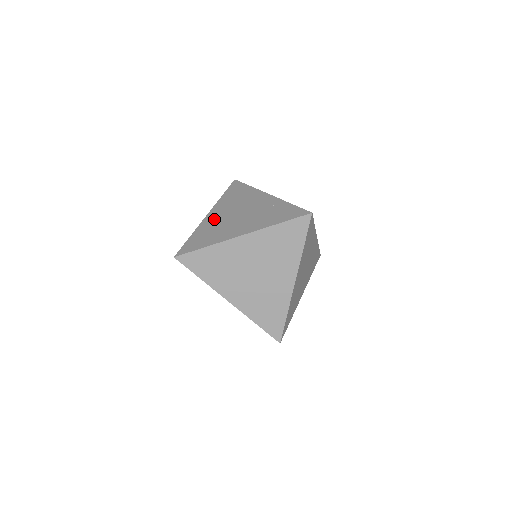
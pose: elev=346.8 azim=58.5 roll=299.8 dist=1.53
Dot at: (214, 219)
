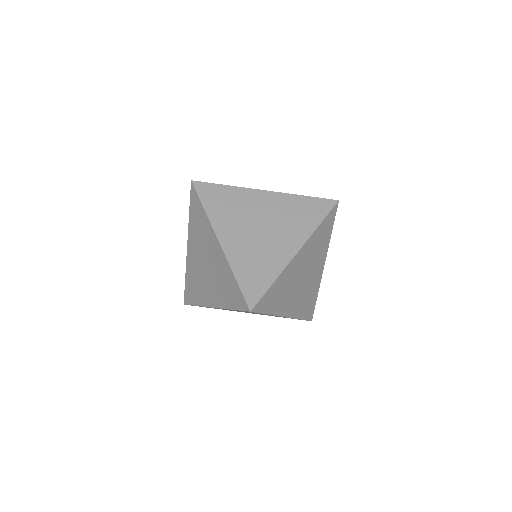
Dot at: (238, 244)
